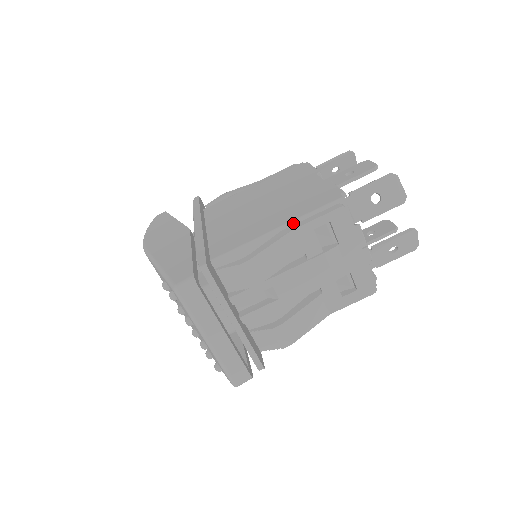
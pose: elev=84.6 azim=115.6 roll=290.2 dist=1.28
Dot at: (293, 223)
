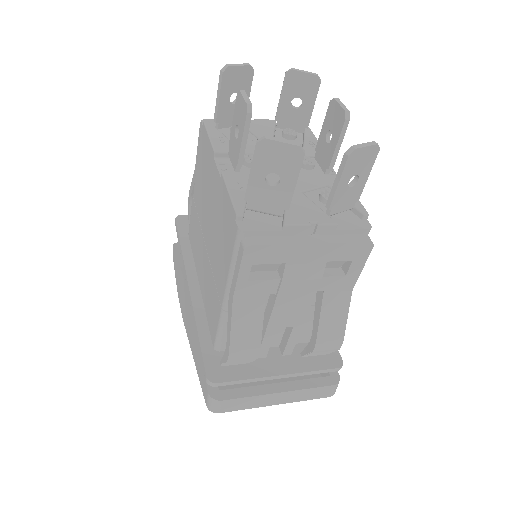
Dot at: (229, 283)
